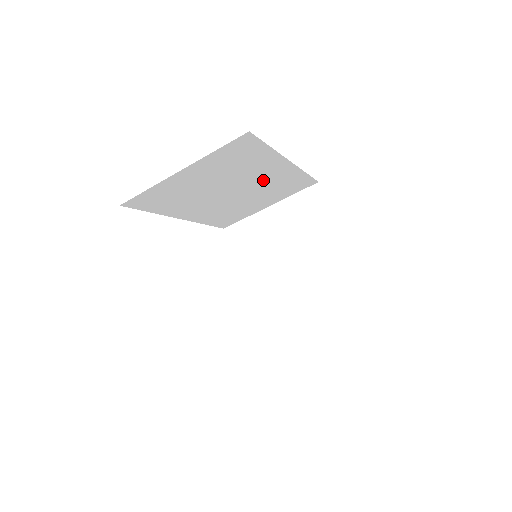
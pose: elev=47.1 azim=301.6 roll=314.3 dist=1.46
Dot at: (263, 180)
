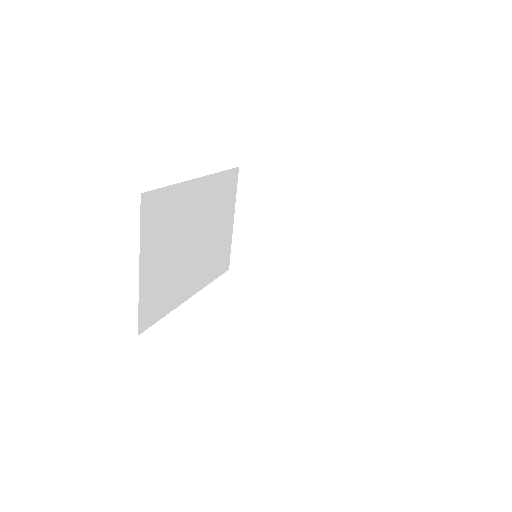
Dot at: (201, 210)
